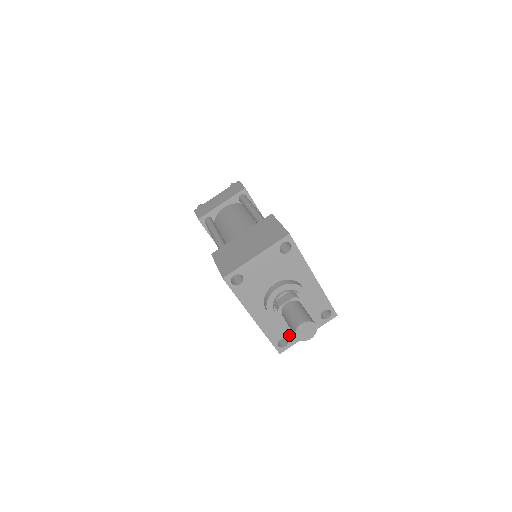
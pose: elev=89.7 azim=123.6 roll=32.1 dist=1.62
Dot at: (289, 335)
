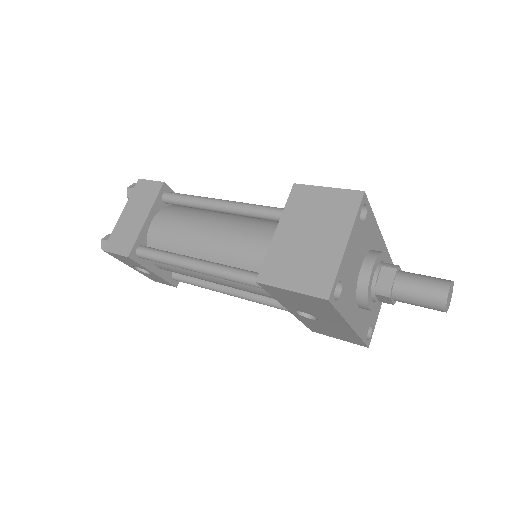
Dot at: (372, 319)
